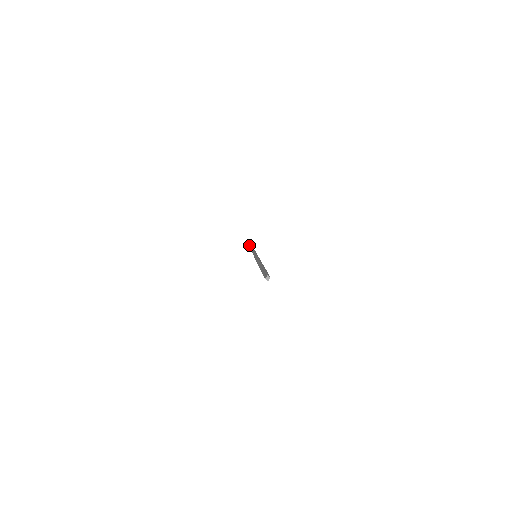
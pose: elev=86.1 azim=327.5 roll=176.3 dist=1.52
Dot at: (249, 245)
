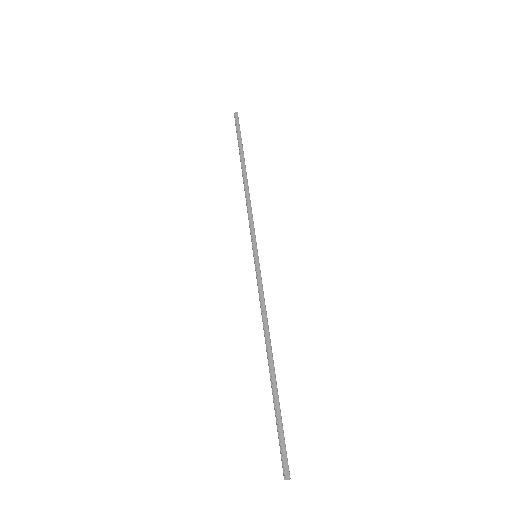
Dot at: occluded
